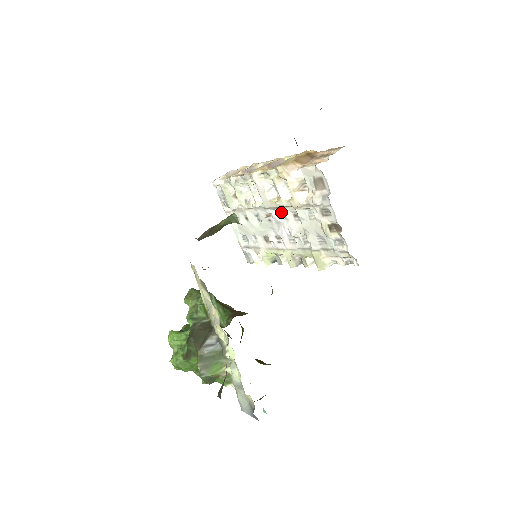
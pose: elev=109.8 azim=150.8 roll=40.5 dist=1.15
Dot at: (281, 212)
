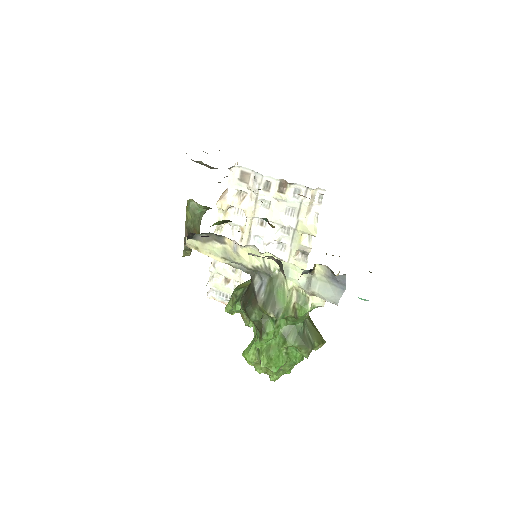
Dot at: (254, 238)
